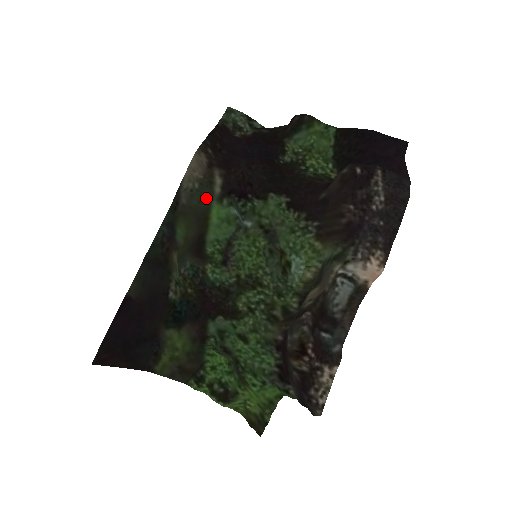
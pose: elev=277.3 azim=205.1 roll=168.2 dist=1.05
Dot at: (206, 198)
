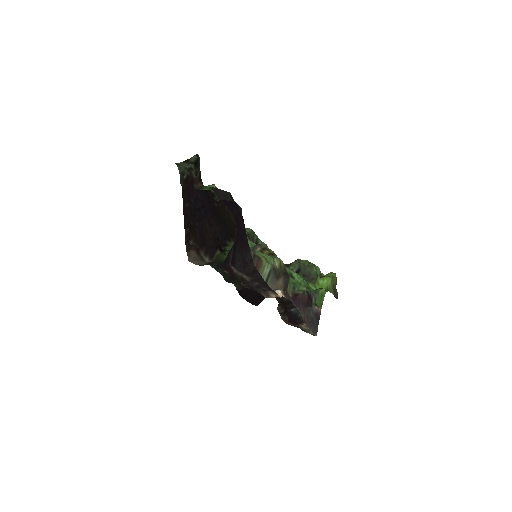
Dot at: occluded
